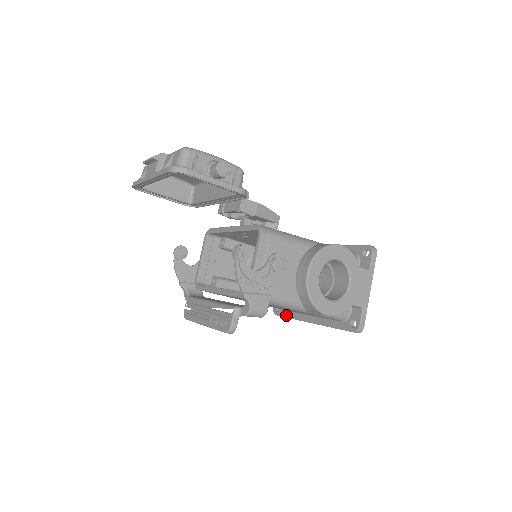
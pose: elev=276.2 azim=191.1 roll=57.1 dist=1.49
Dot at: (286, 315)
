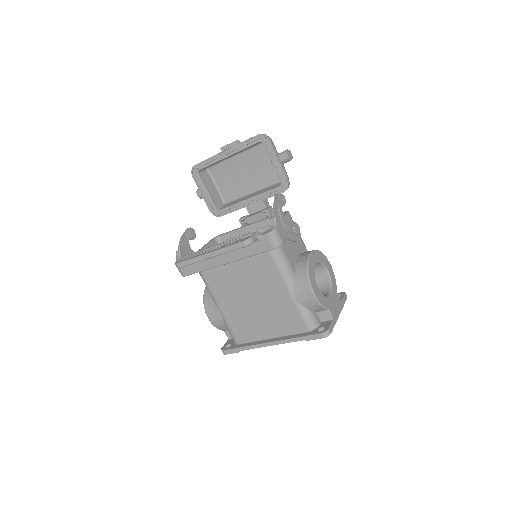
Dot at: (239, 346)
